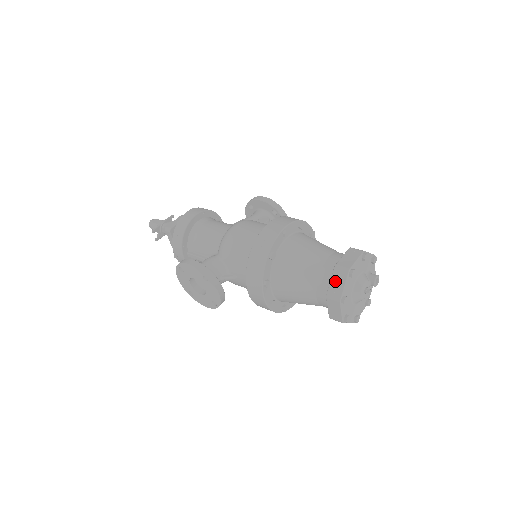
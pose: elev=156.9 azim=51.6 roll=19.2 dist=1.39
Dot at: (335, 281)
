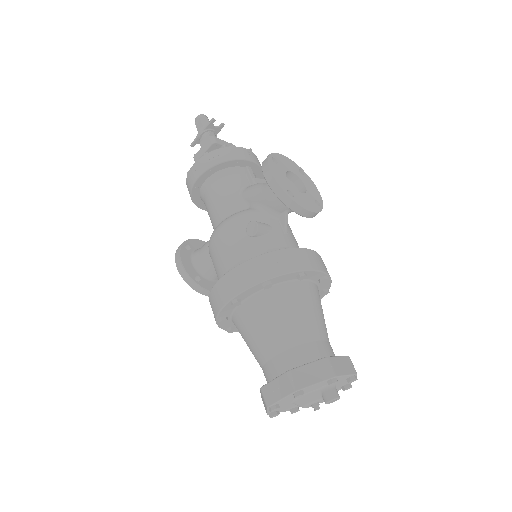
Dot at: (262, 398)
